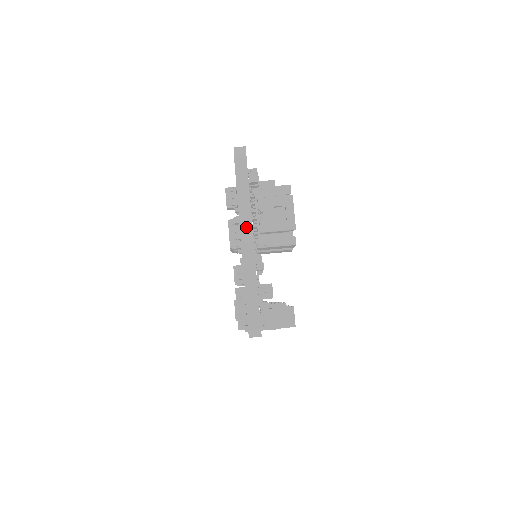
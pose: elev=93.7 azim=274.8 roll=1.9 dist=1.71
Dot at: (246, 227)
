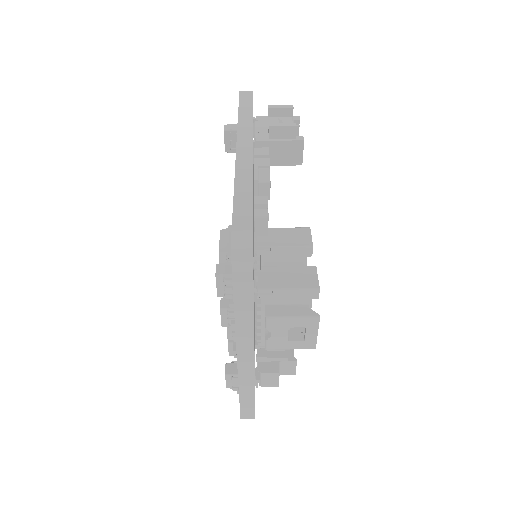
Dot at: (245, 346)
